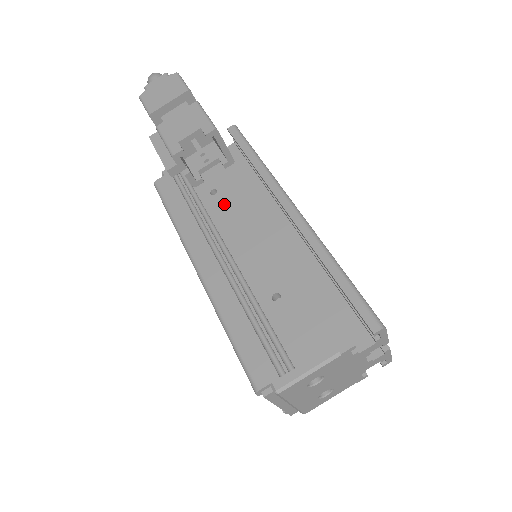
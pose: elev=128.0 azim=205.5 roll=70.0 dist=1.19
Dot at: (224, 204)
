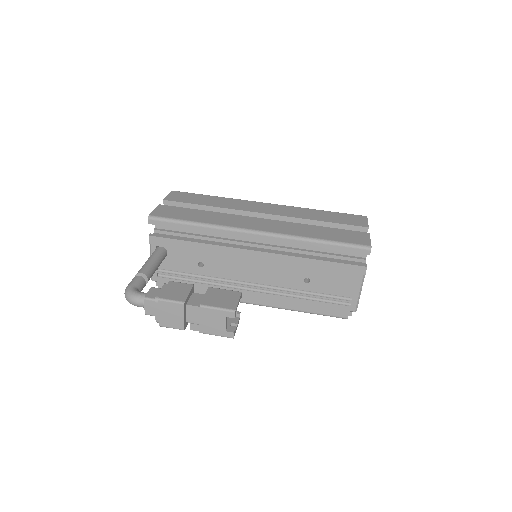
Dot at: (217, 265)
